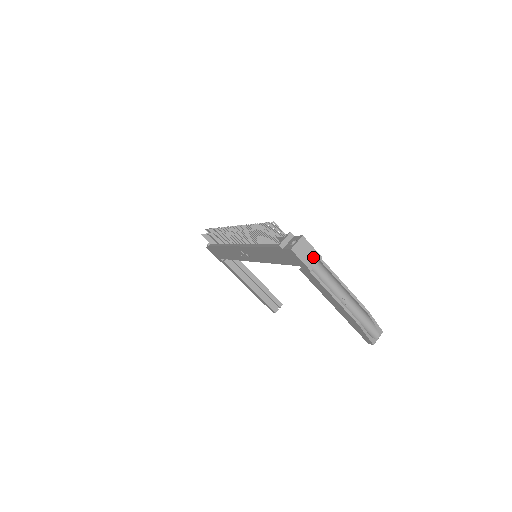
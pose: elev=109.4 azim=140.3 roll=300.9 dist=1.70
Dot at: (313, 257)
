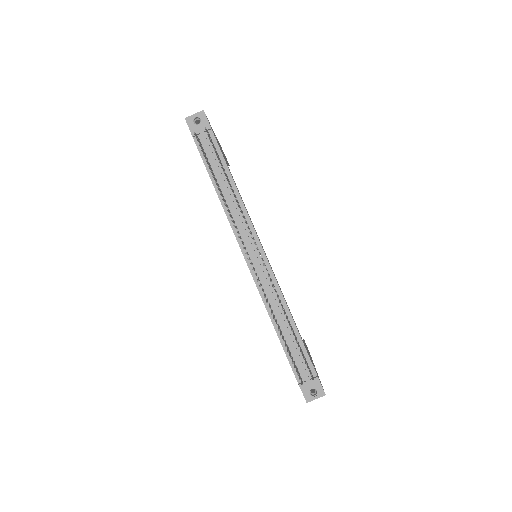
Dot at: occluded
